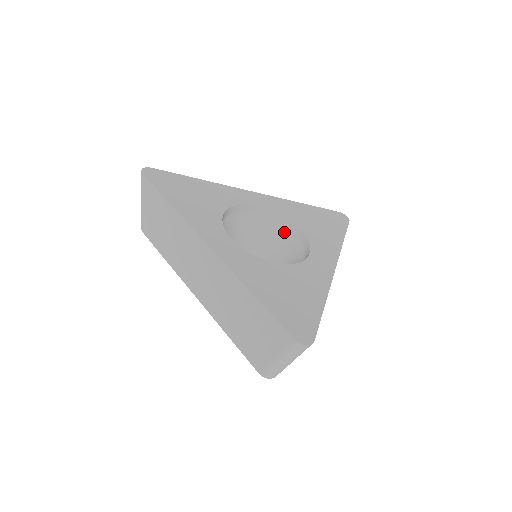
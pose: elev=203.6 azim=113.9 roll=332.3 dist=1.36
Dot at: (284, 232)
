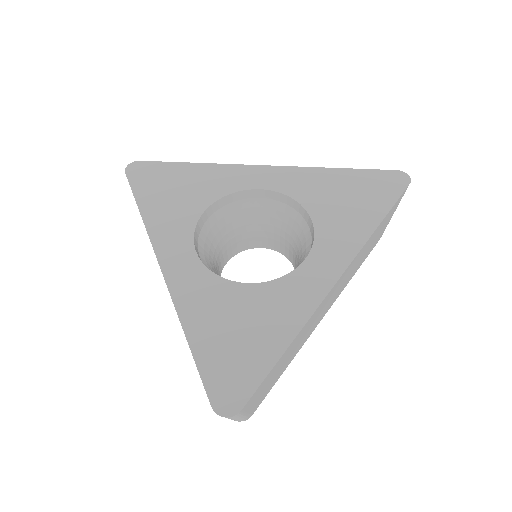
Dot at: (297, 219)
